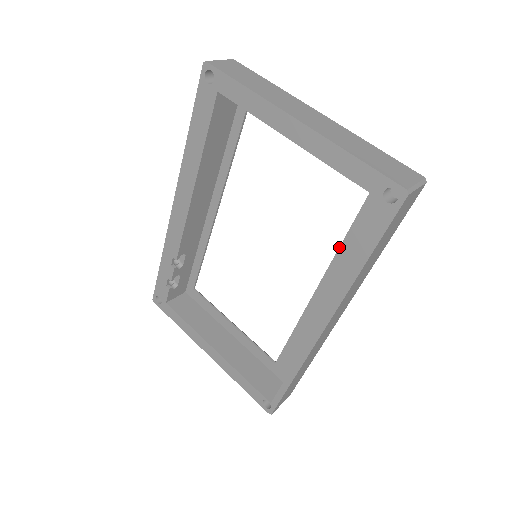
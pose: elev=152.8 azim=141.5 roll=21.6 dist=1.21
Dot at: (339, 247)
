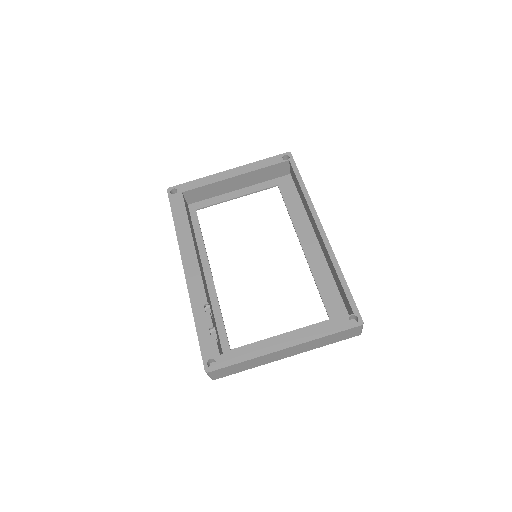
Dot at: (289, 214)
